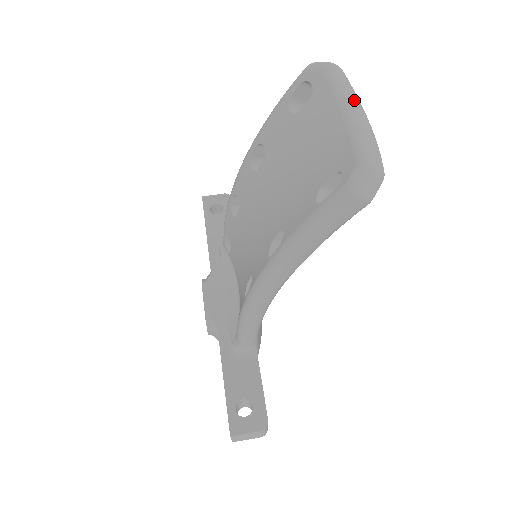
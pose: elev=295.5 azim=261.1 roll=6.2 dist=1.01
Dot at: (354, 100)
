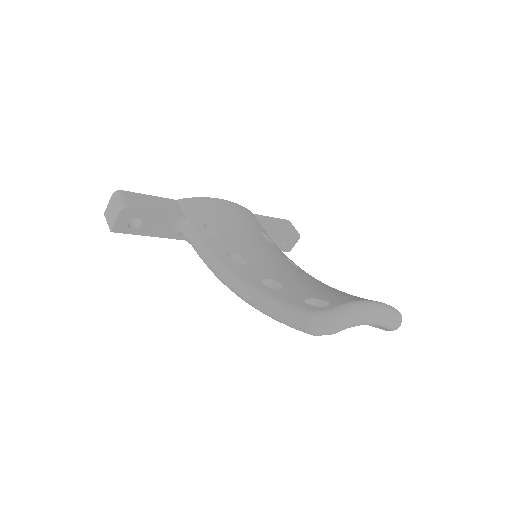
Dot at: (363, 320)
